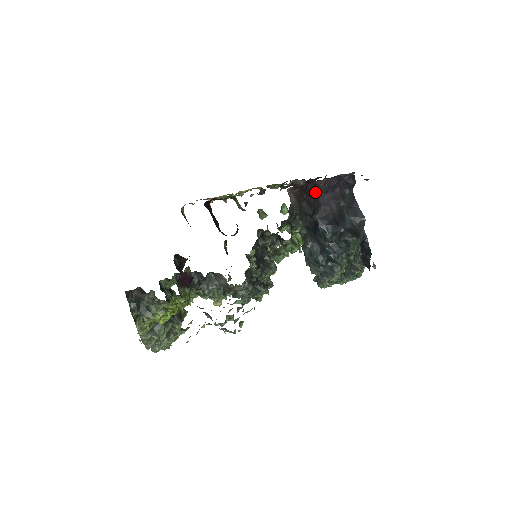
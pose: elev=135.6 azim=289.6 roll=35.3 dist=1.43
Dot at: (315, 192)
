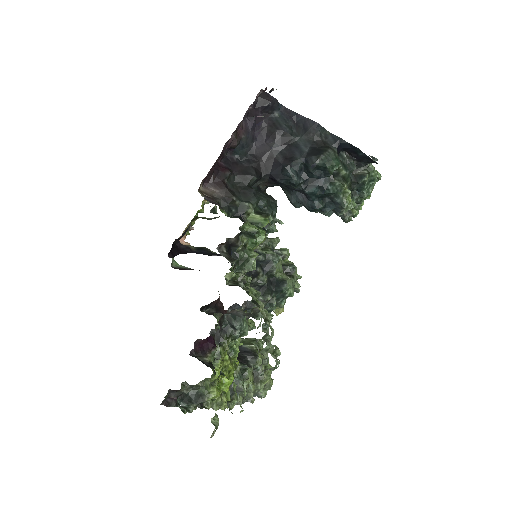
Dot at: (241, 153)
